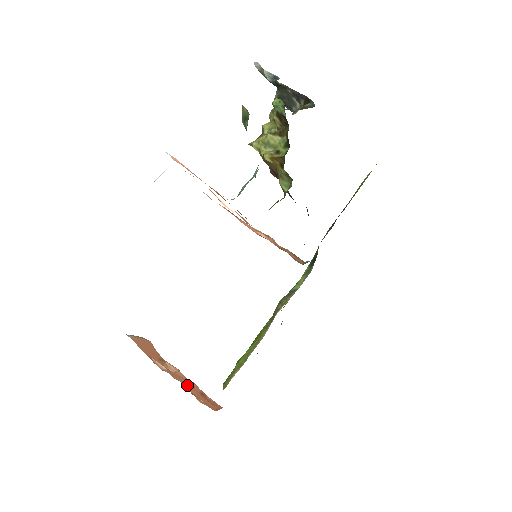
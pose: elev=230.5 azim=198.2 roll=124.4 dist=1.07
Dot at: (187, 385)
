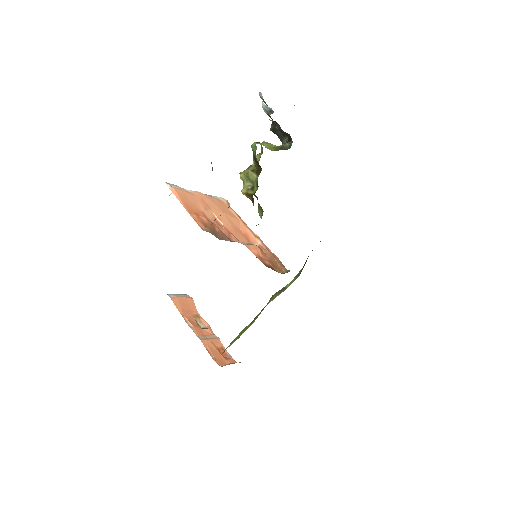
Dot at: (206, 342)
